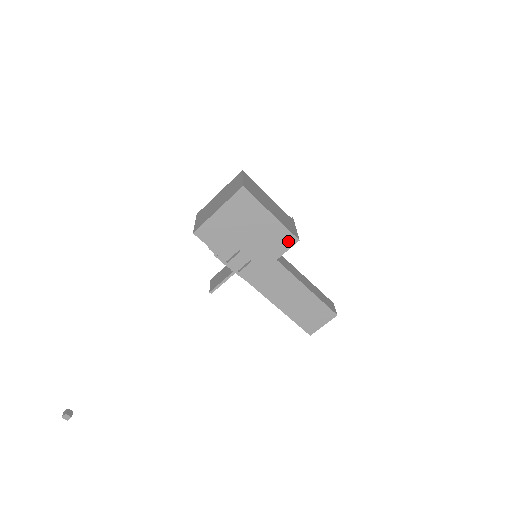
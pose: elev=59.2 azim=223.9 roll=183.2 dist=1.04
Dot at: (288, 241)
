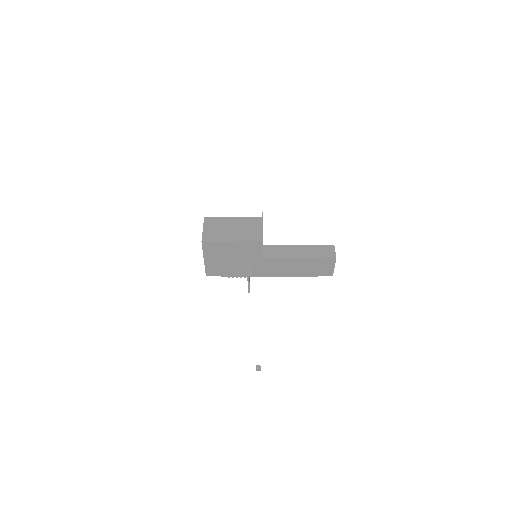
Dot at: (257, 246)
